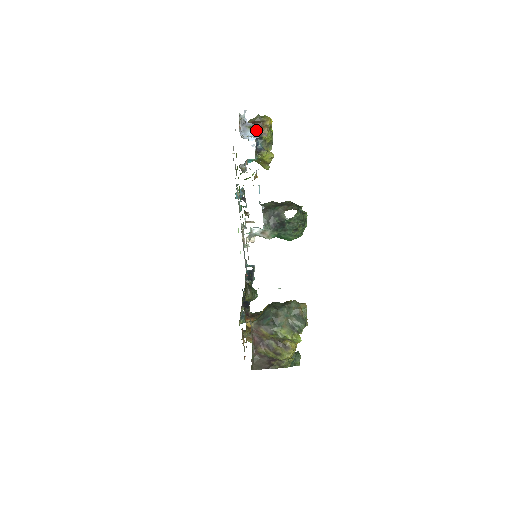
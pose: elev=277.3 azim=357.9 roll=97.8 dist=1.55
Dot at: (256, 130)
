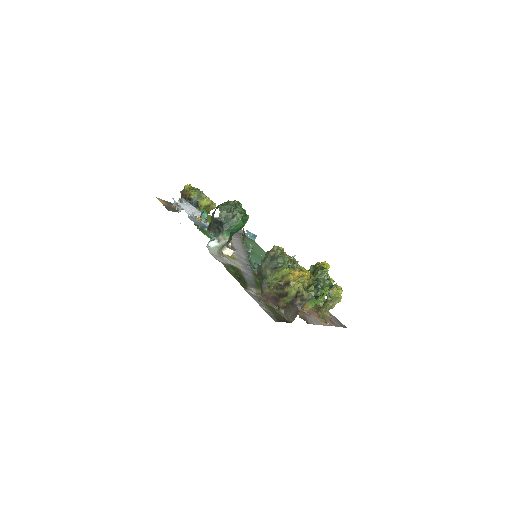
Dot at: (185, 199)
